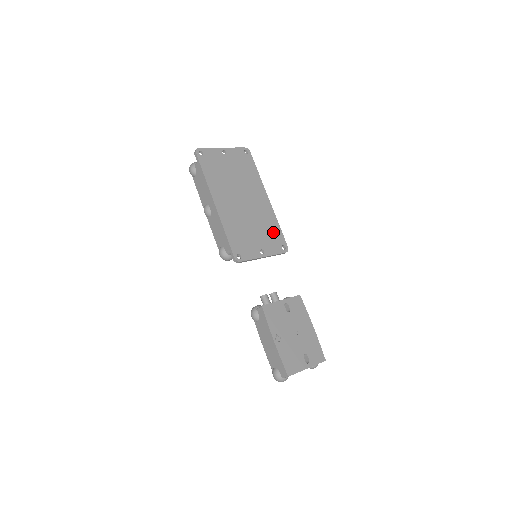
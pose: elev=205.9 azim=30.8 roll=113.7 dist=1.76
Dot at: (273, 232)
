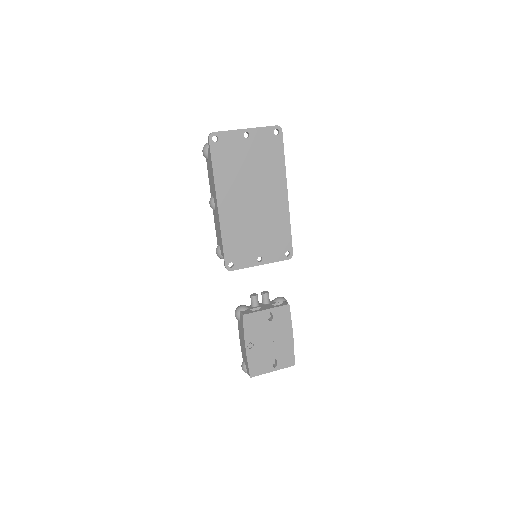
Dot at: (280, 236)
